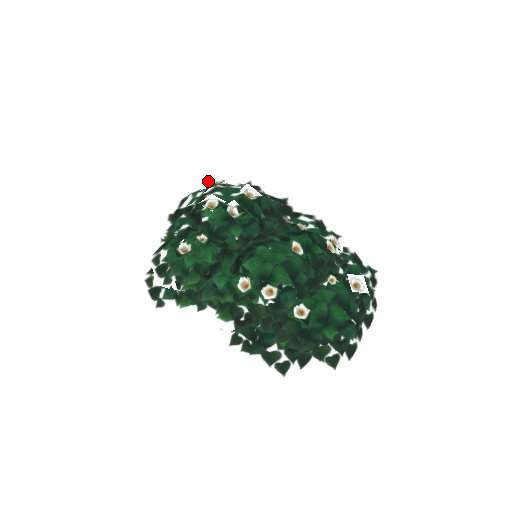
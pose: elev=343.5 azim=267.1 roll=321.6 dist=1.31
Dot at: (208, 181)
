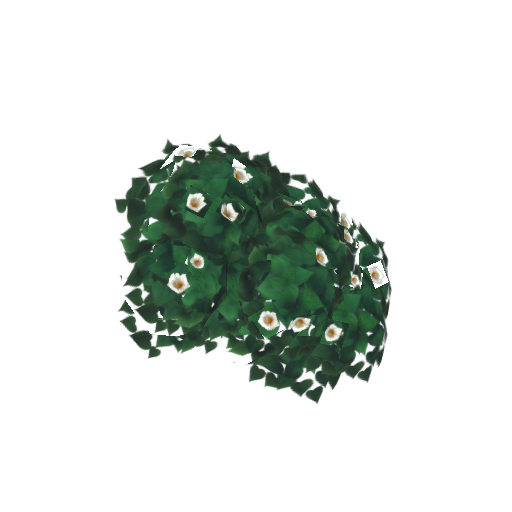
Dot at: occluded
